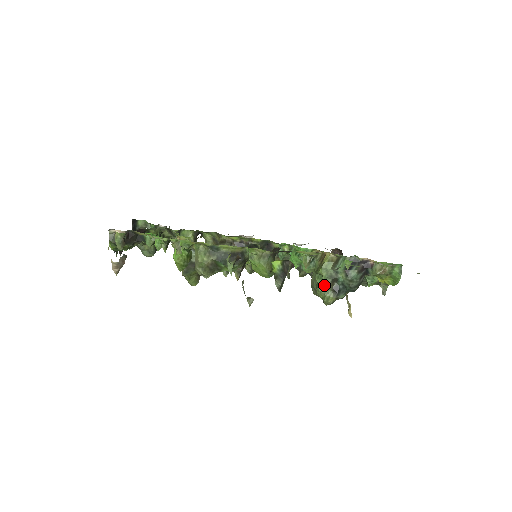
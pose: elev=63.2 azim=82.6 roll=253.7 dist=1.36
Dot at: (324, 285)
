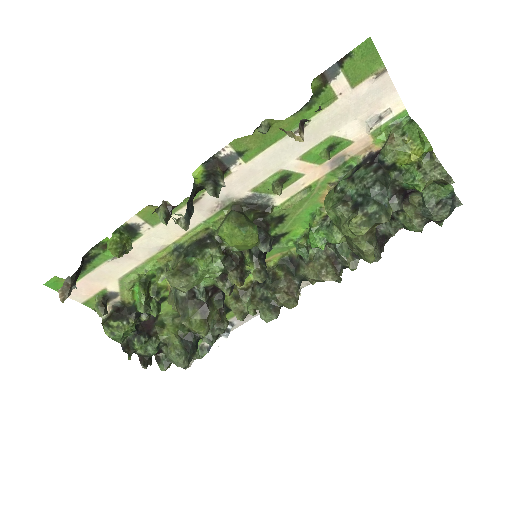
Dot at: (339, 215)
